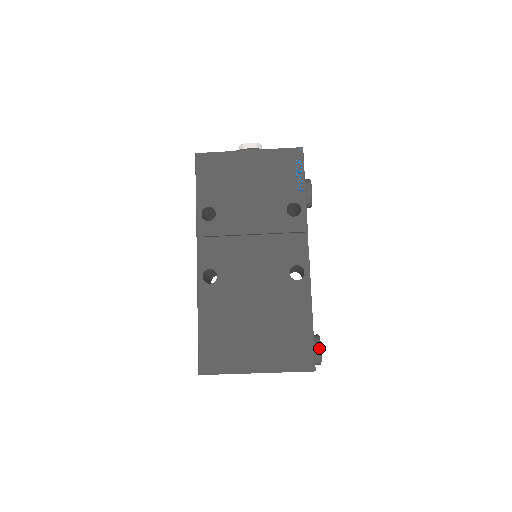
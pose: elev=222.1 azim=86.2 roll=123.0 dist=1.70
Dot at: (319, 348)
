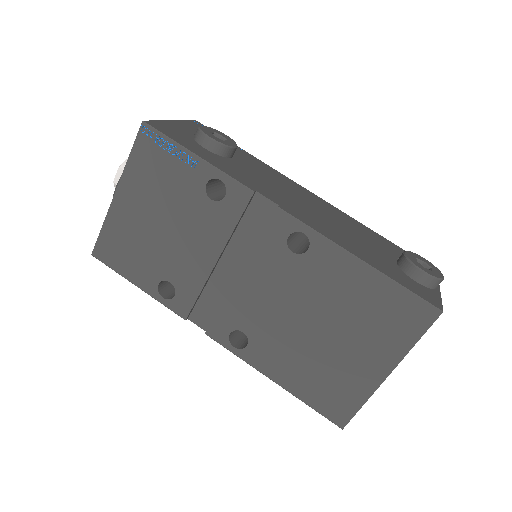
Dot at: (419, 272)
